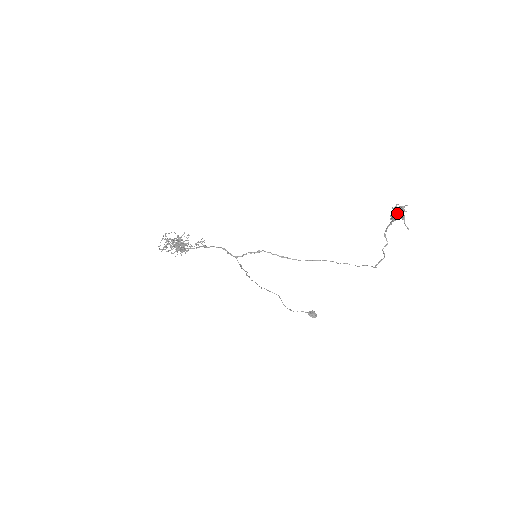
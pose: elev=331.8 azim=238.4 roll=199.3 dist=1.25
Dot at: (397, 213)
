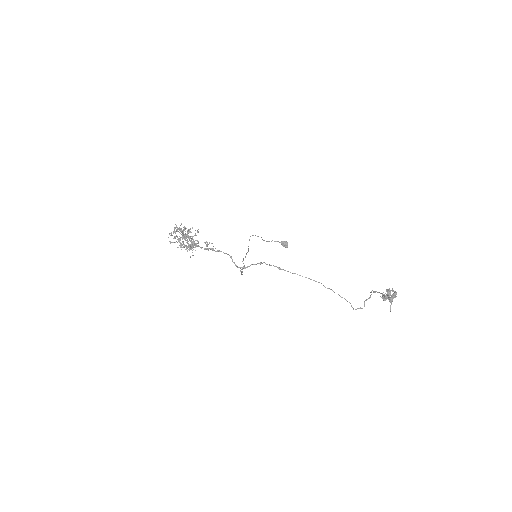
Dot at: (388, 297)
